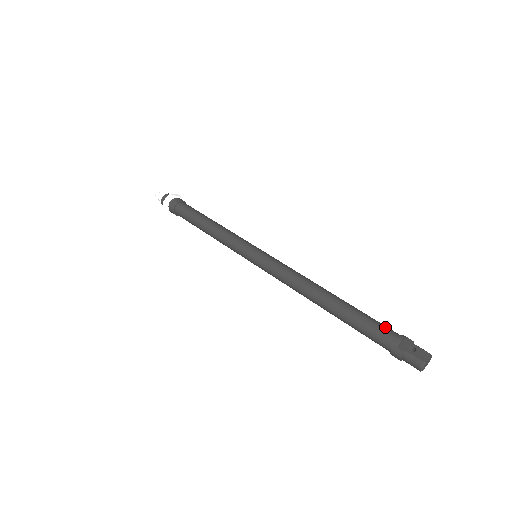
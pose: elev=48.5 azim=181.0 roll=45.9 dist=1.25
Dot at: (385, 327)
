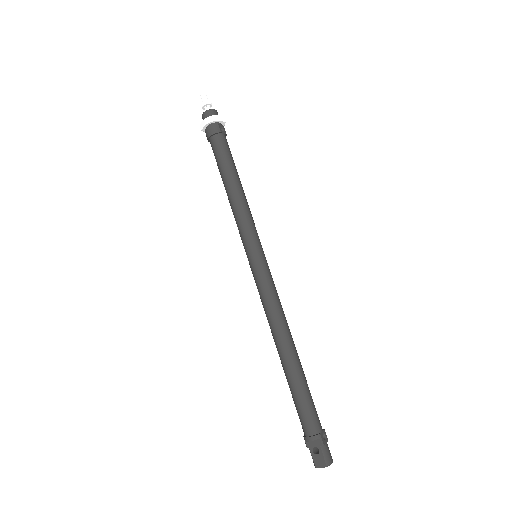
Dot at: (307, 418)
